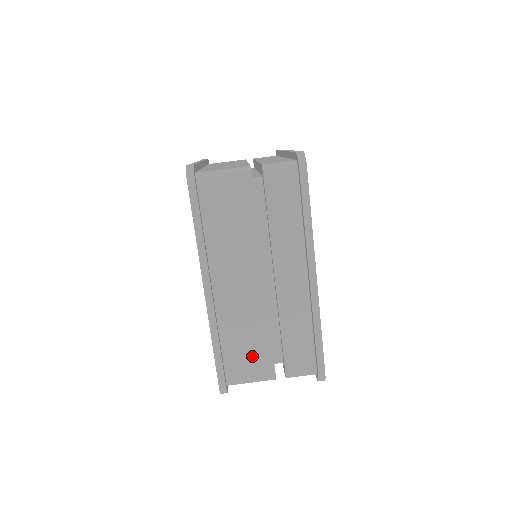
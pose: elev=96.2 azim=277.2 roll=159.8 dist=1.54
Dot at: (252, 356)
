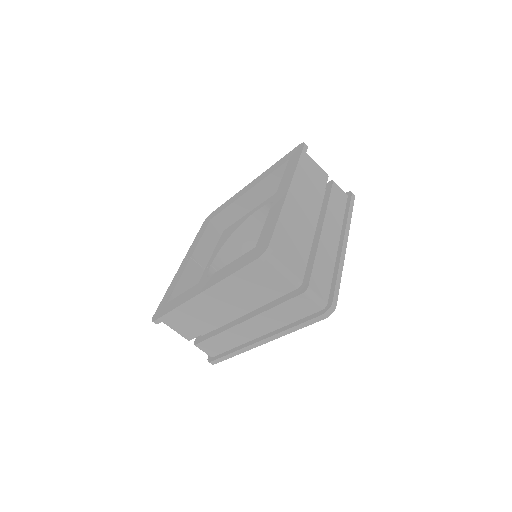
Dot at: (188, 326)
